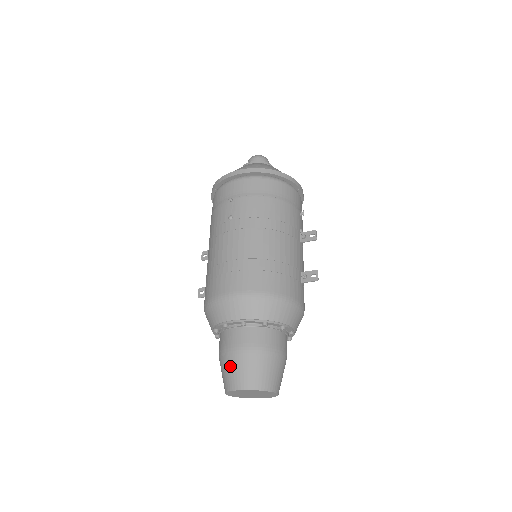
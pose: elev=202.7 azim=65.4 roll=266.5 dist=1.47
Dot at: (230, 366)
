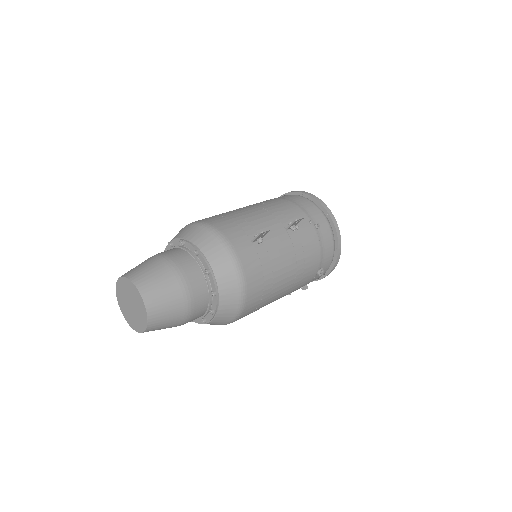
Dot at: occluded
